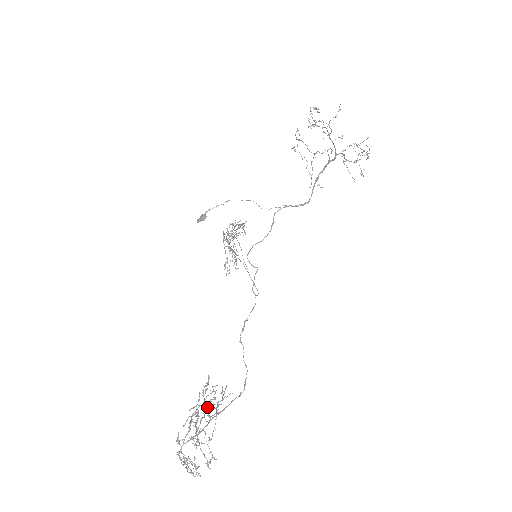
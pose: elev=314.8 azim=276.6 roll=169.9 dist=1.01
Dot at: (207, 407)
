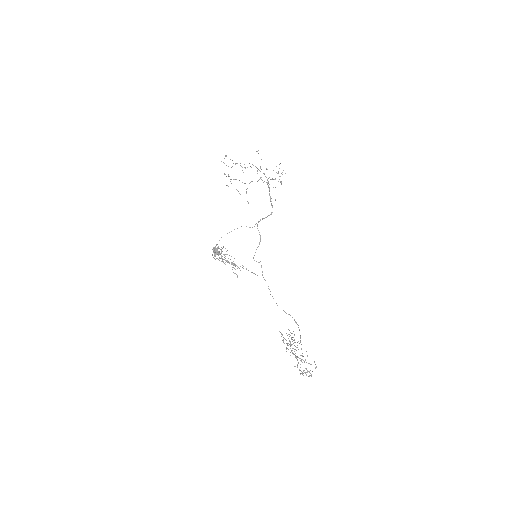
Dot at: (293, 343)
